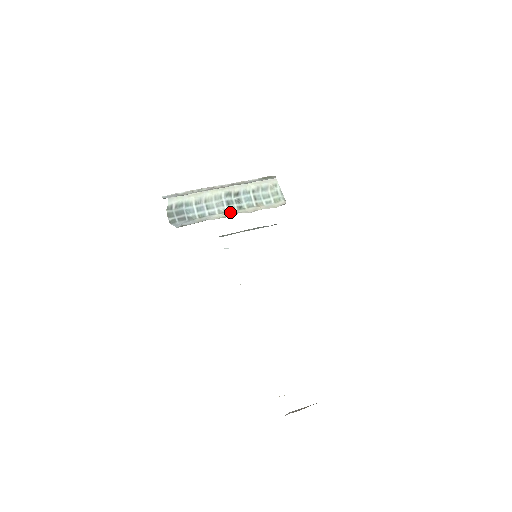
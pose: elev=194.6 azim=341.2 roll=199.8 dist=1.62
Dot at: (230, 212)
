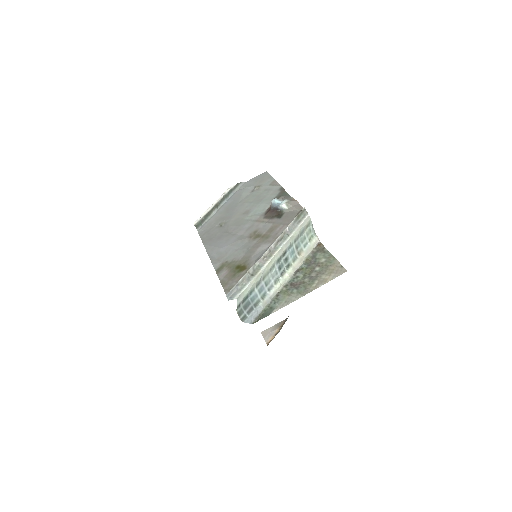
Dot at: (283, 277)
